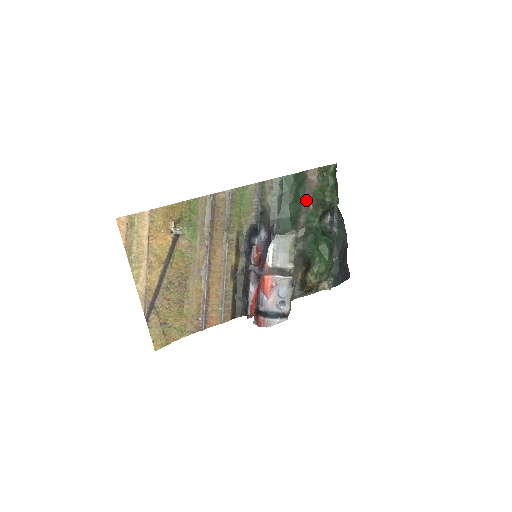
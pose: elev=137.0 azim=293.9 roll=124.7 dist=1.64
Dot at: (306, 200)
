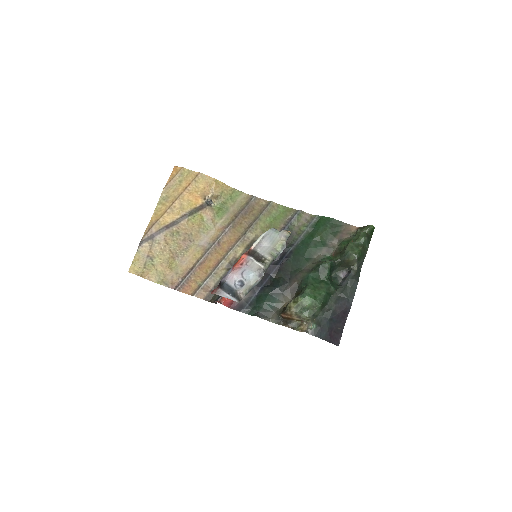
Dot at: (331, 245)
